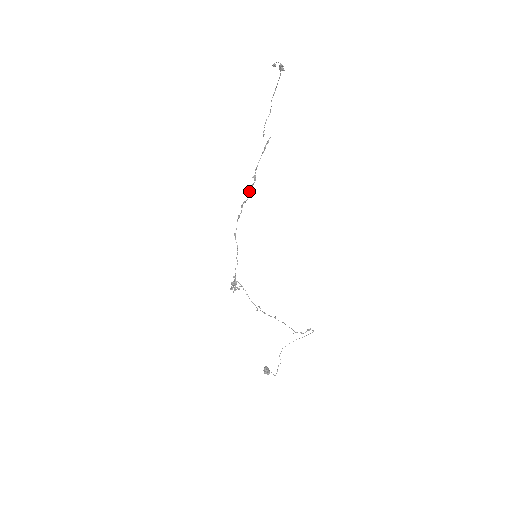
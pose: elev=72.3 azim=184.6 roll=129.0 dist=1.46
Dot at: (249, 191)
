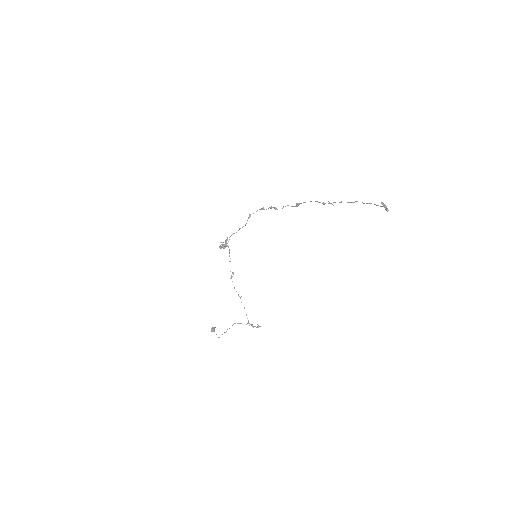
Dot at: (285, 206)
